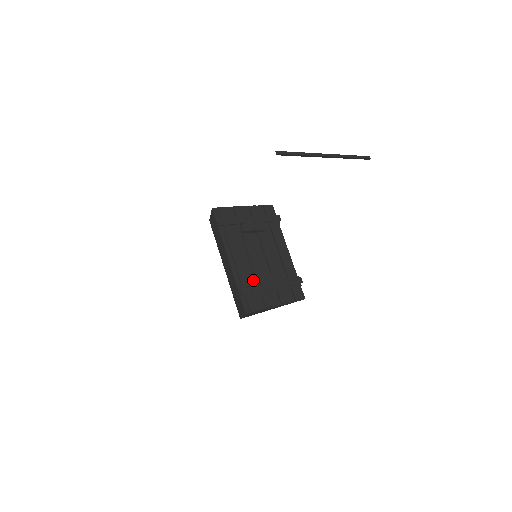
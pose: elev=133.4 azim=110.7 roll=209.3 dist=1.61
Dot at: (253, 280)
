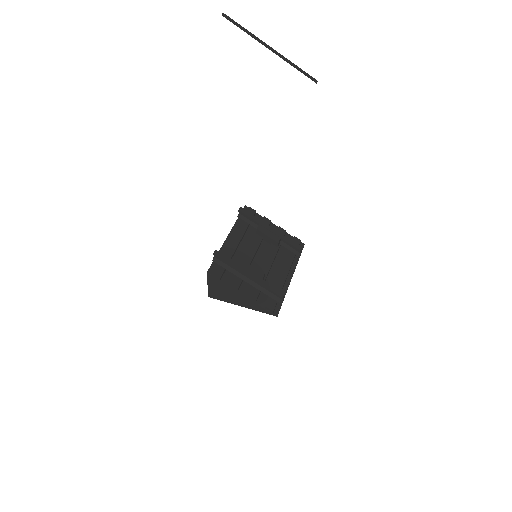
Dot at: (237, 263)
